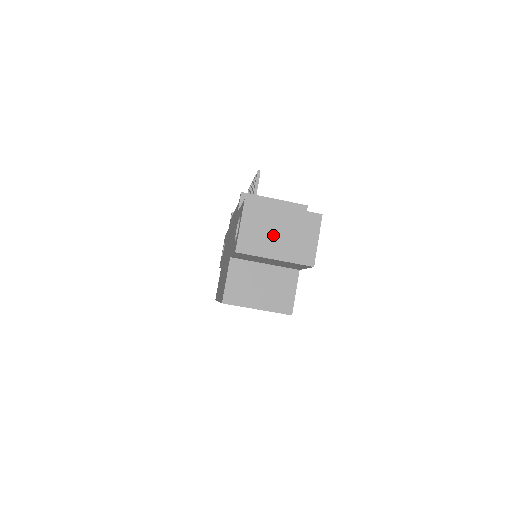
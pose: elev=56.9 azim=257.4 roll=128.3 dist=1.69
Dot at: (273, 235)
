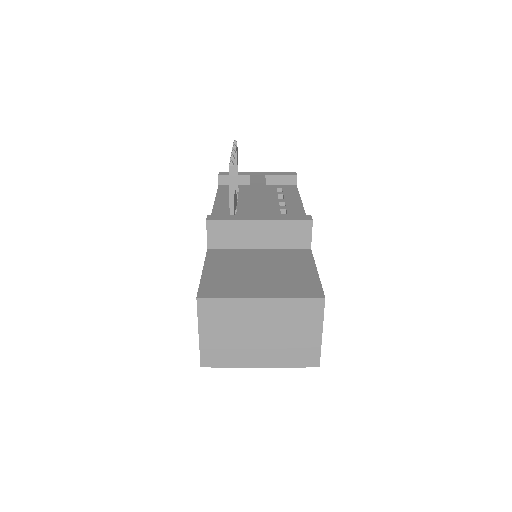
Dot at: (251, 338)
